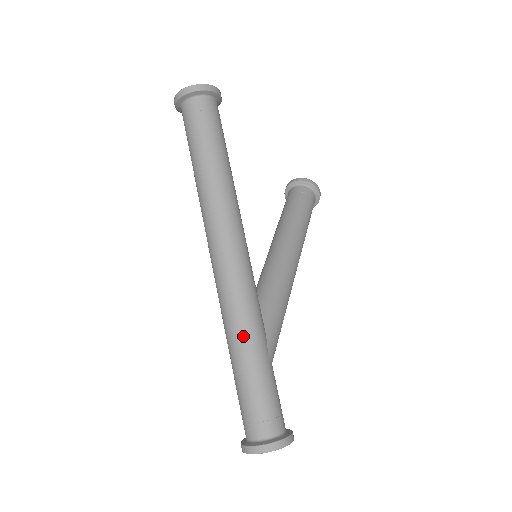
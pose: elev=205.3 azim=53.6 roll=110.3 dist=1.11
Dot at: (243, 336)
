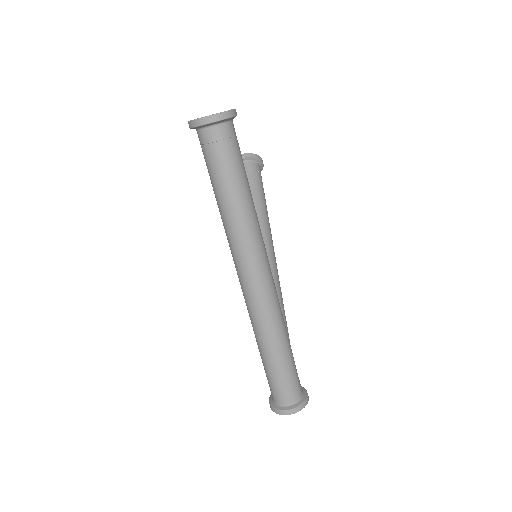
Dot at: (277, 337)
